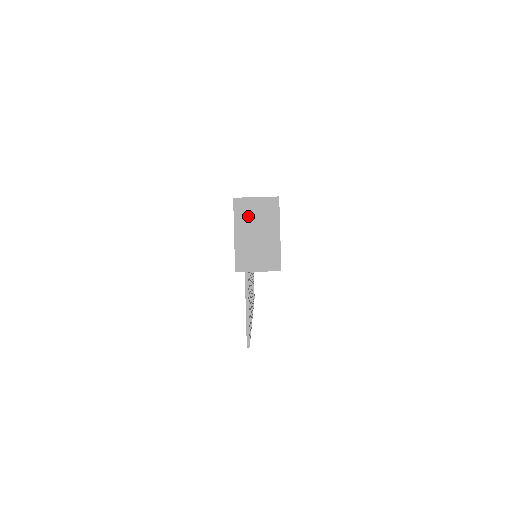
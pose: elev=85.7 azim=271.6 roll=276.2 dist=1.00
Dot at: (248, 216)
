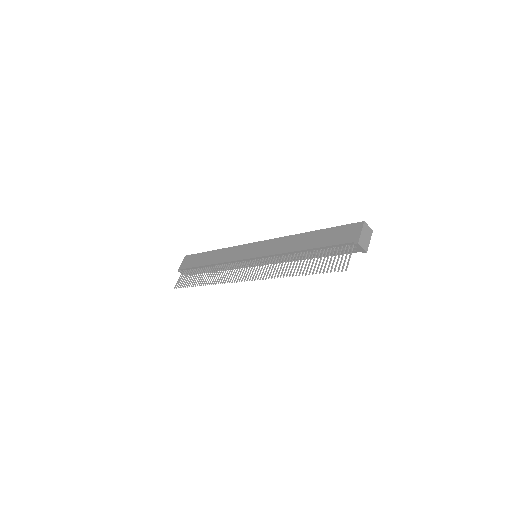
Dot at: (366, 230)
